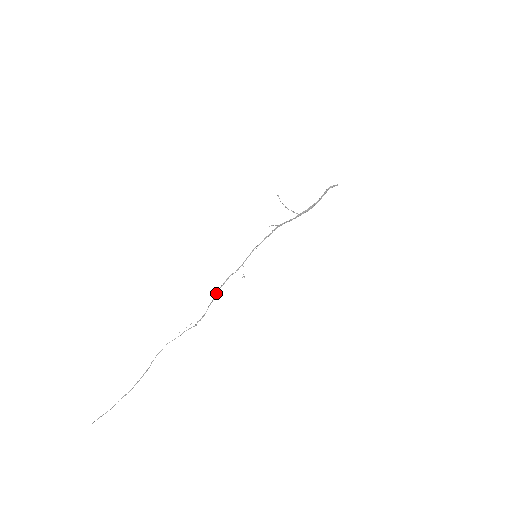
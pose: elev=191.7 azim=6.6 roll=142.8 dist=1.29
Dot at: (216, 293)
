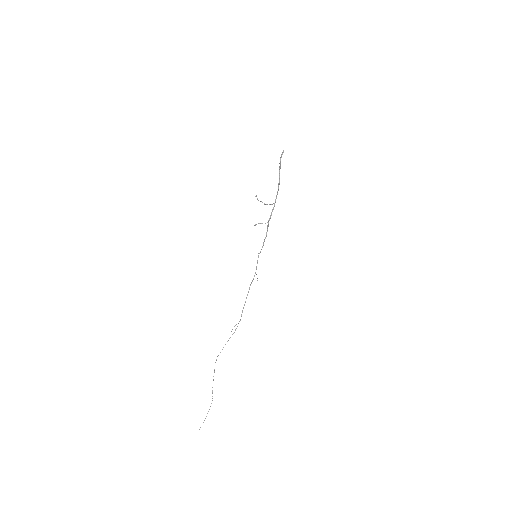
Dot at: occluded
